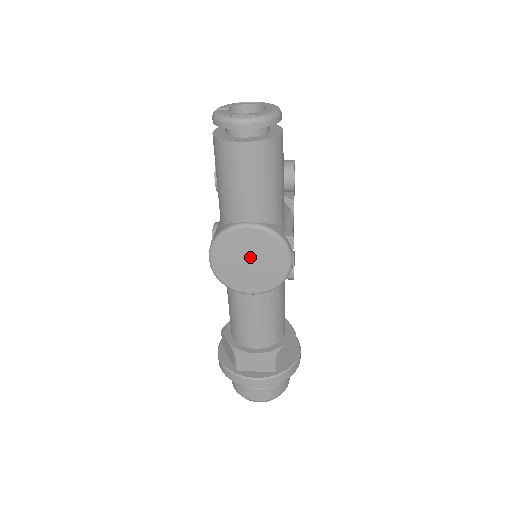
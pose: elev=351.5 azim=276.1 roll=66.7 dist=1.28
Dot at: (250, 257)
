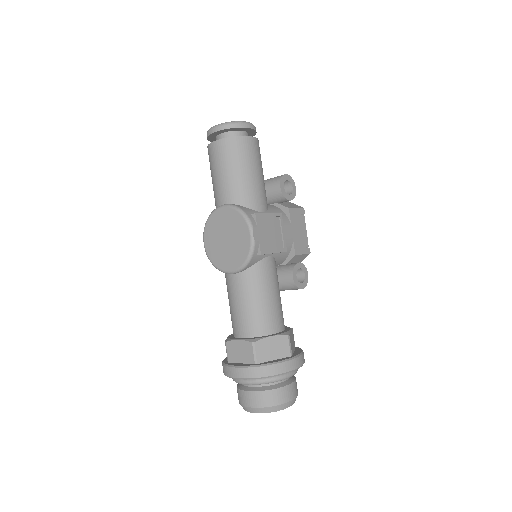
Dot at: (226, 235)
